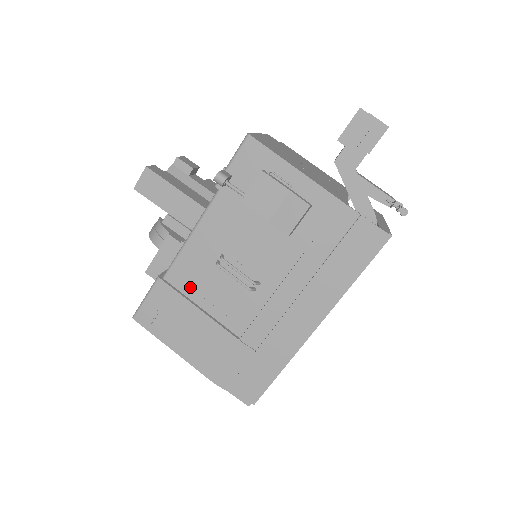
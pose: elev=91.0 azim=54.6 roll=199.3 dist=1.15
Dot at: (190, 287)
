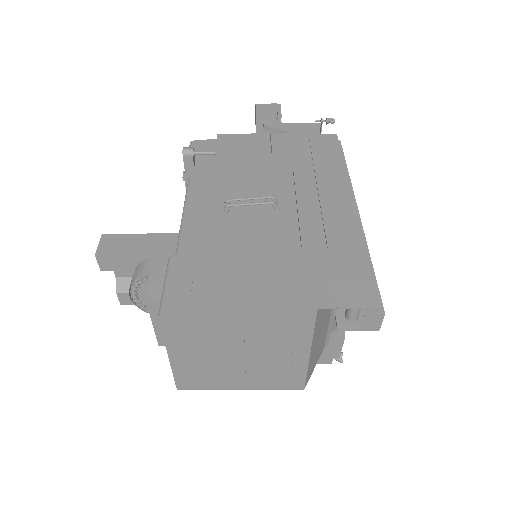
Dot at: (212, 247)
